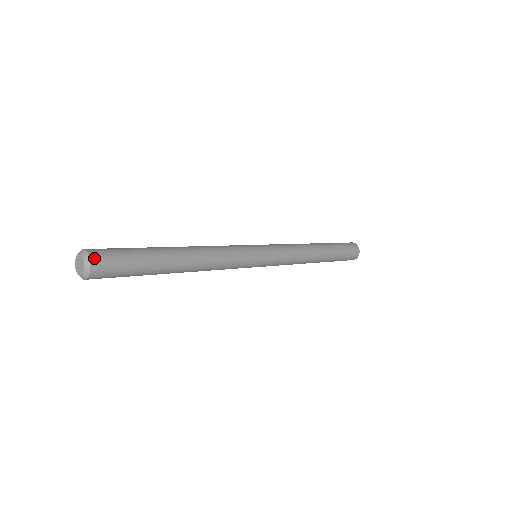
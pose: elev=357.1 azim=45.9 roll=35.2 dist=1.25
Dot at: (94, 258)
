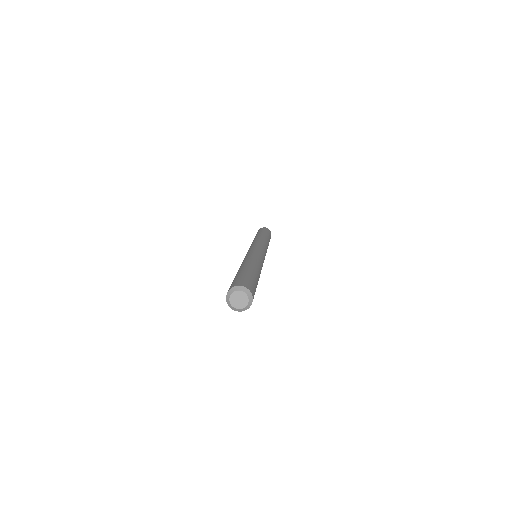
Dot at: (242, 285)
